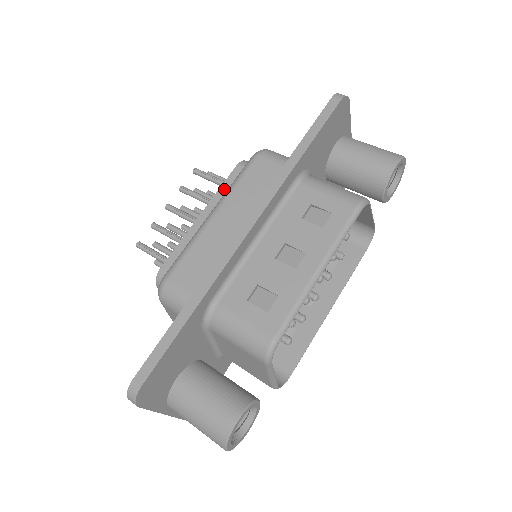
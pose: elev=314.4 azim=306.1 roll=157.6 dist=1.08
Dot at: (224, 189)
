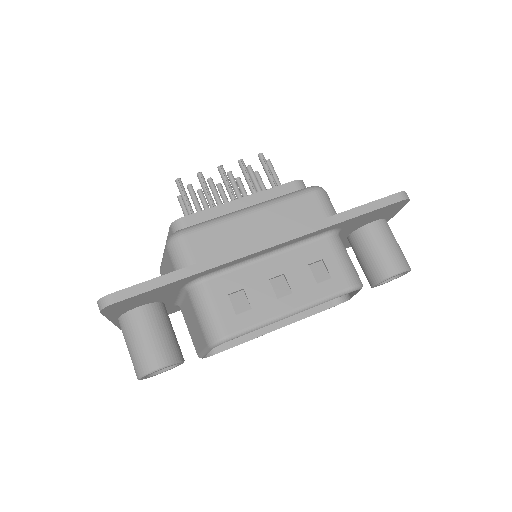
Dot at: (271, 192)
